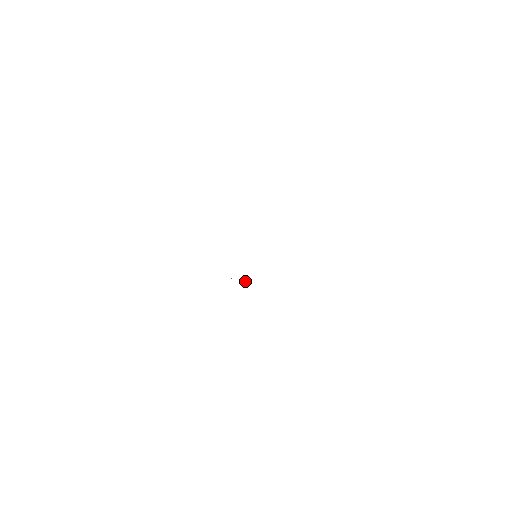
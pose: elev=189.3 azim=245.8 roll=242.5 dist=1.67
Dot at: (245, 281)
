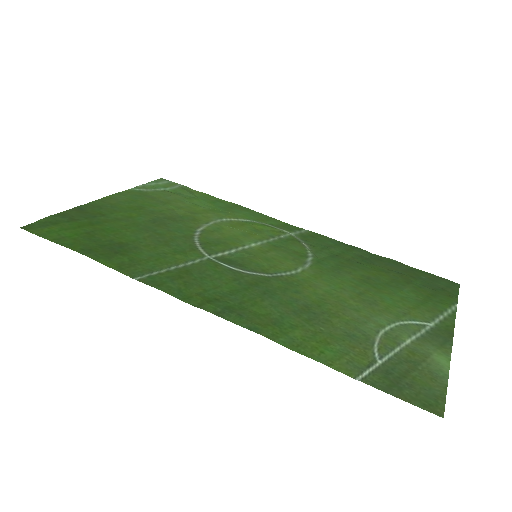
Dot at: (249, 233)
